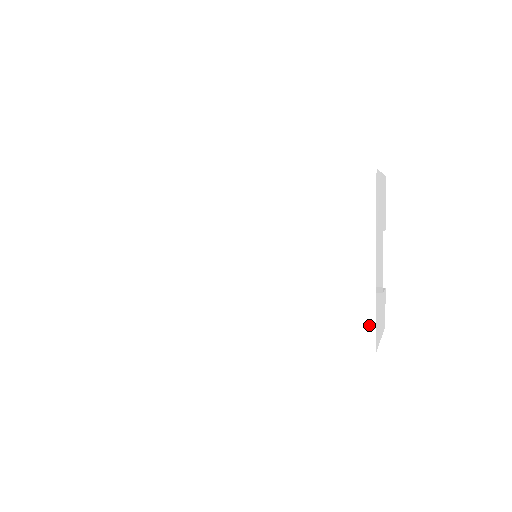
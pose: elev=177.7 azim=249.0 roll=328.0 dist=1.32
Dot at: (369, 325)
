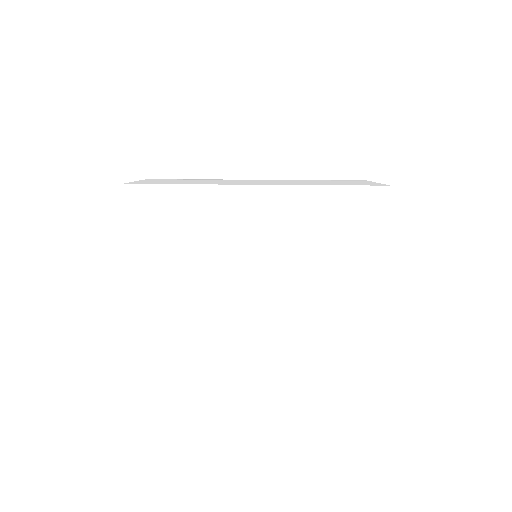
Dot at: (376, 319)
